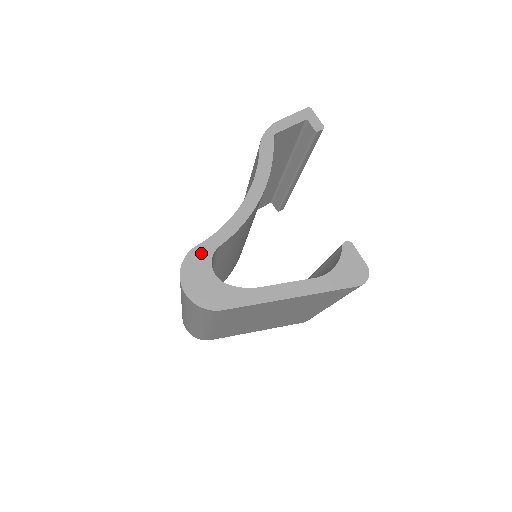
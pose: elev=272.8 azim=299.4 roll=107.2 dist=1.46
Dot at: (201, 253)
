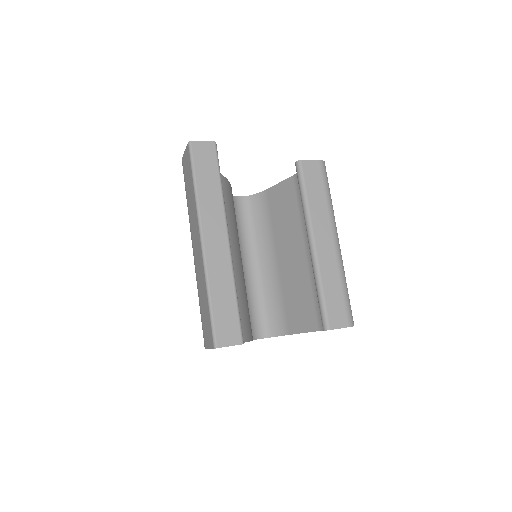
Dot at: occluded
